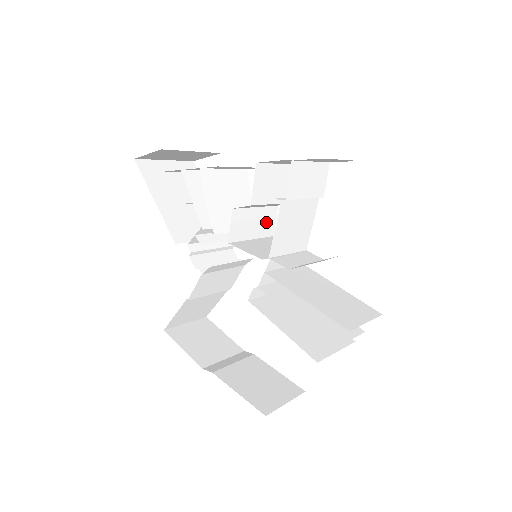
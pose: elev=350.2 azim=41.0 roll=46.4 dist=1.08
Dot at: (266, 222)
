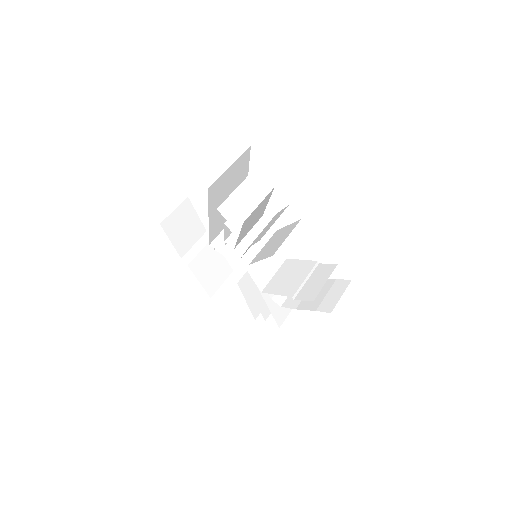
Dot at: occluded
